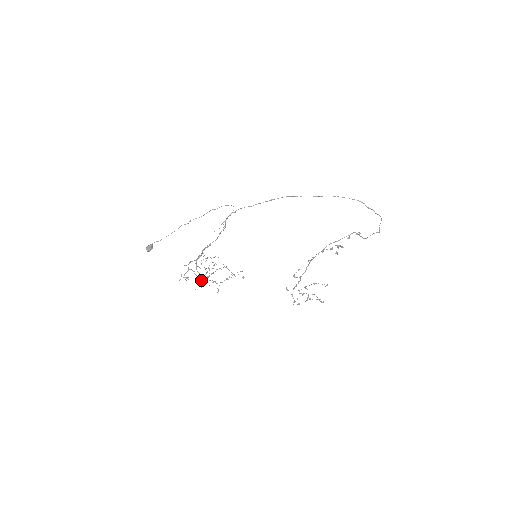
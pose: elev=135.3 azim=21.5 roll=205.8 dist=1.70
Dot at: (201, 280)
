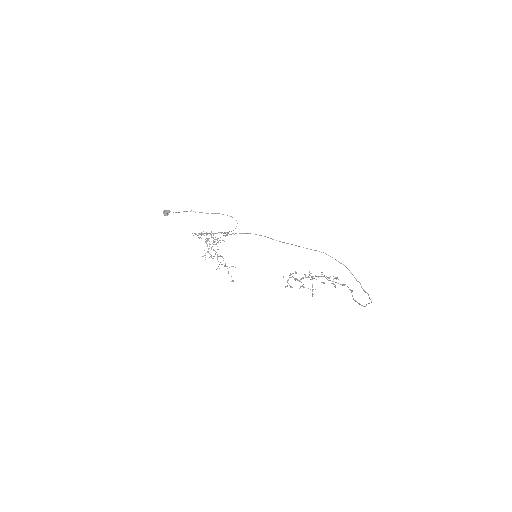
Dot at: (207, 251)
